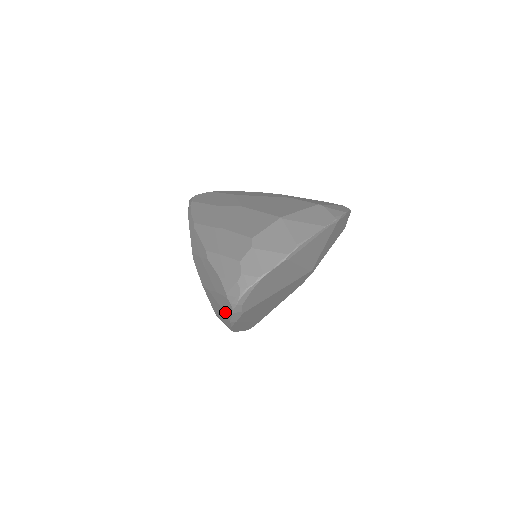
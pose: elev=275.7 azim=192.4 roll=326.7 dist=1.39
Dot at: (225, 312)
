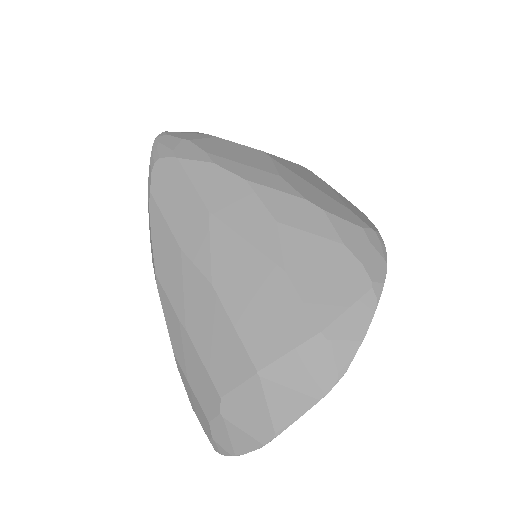
Dot at: occluded
